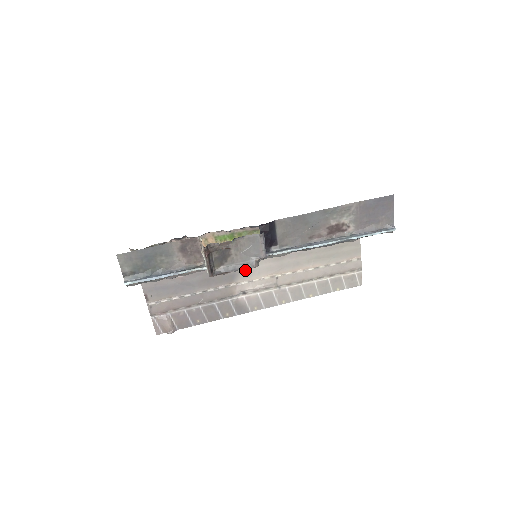
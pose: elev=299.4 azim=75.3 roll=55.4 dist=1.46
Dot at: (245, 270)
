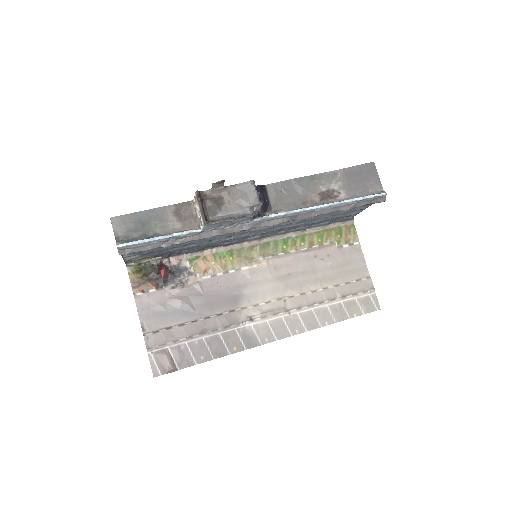
Dot at: (249, 292)
